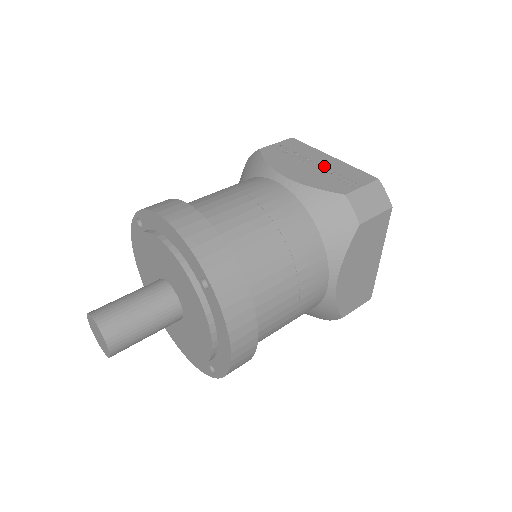
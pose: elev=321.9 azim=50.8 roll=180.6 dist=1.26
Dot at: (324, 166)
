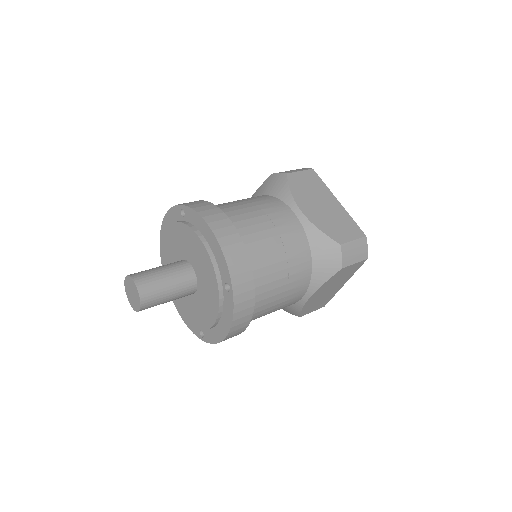
Dot at: occluded
